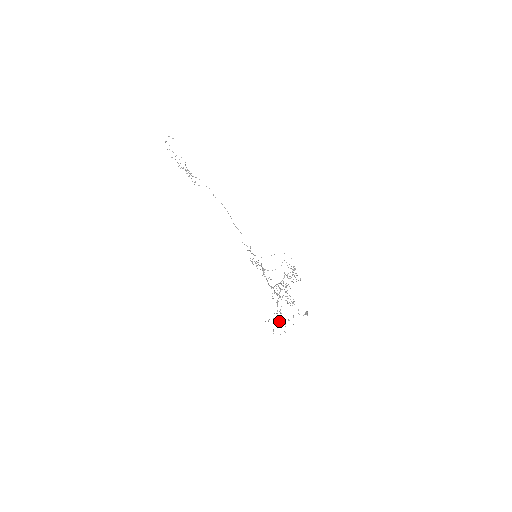
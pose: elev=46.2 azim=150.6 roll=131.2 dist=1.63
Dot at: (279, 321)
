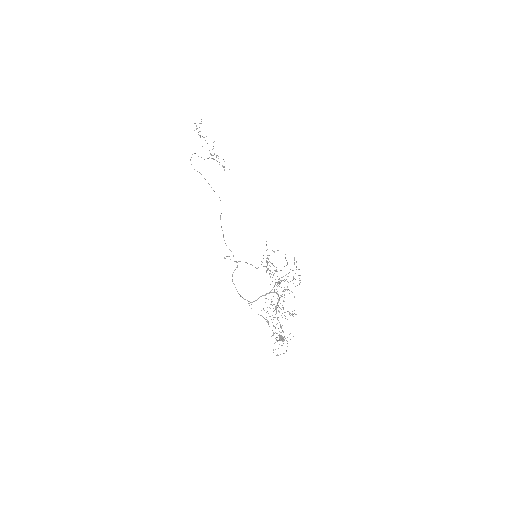
Dot at: (284, 337)
